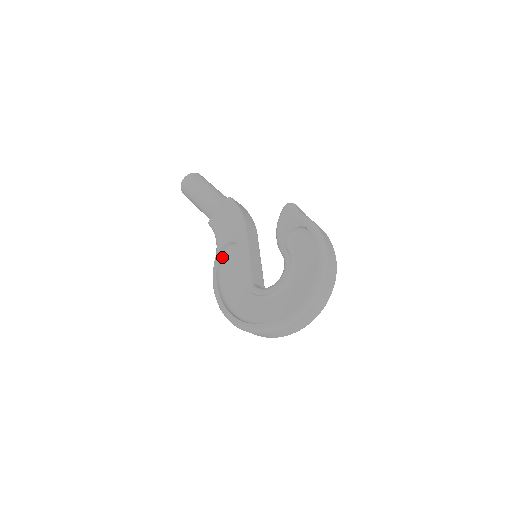
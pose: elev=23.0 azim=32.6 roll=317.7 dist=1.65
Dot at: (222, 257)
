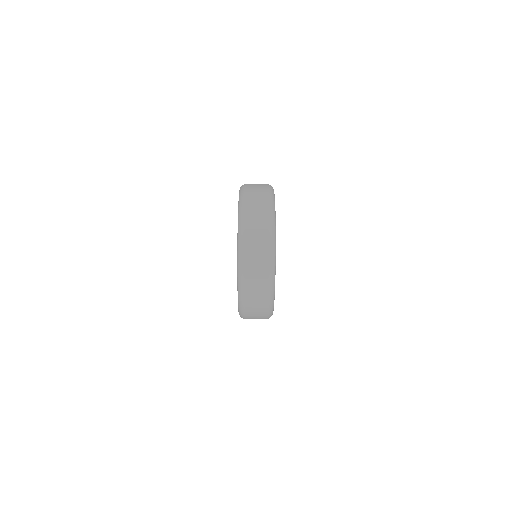
Dot at: occluded
